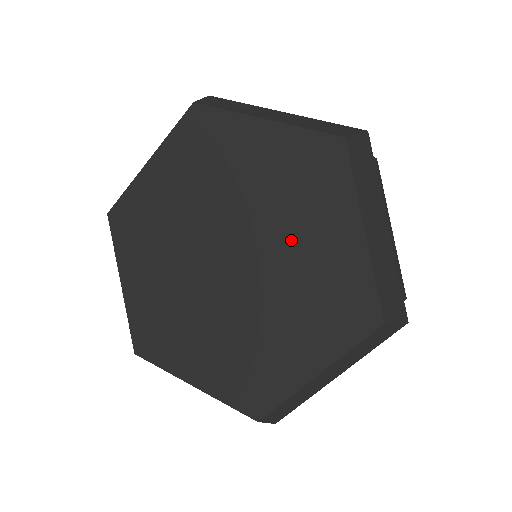
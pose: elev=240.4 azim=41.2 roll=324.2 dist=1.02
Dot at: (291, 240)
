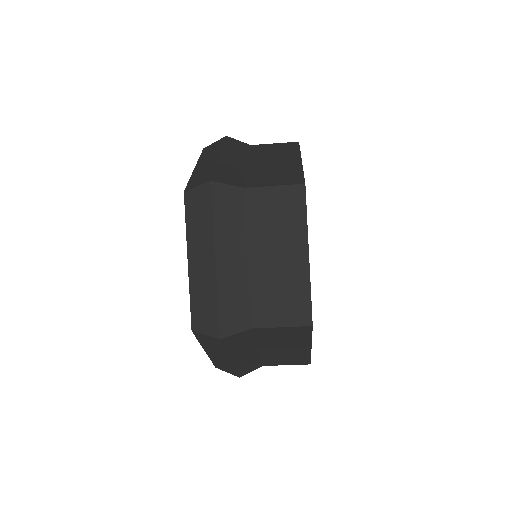
Dot at: occluded
